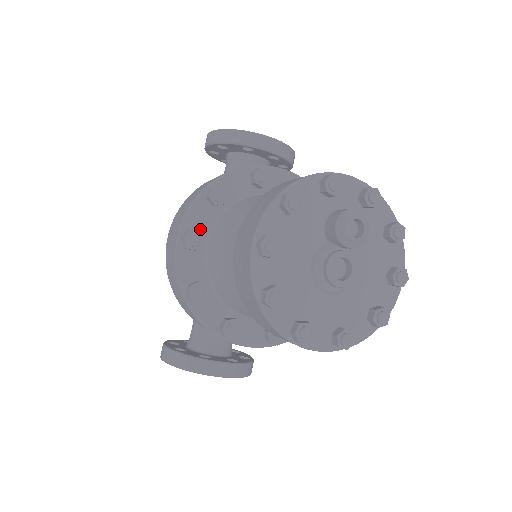
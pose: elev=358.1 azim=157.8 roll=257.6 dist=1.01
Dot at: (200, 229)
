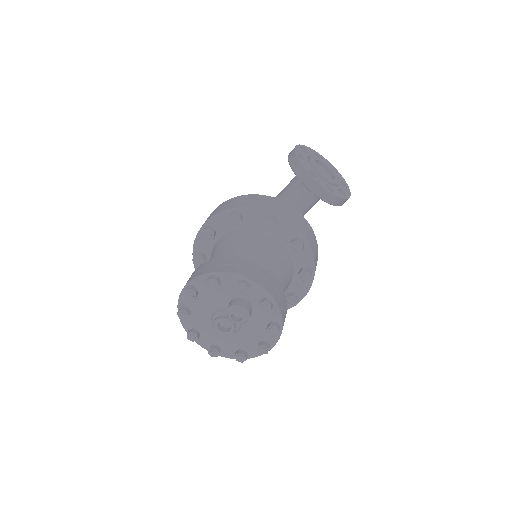
Dot at: (218, 229)
